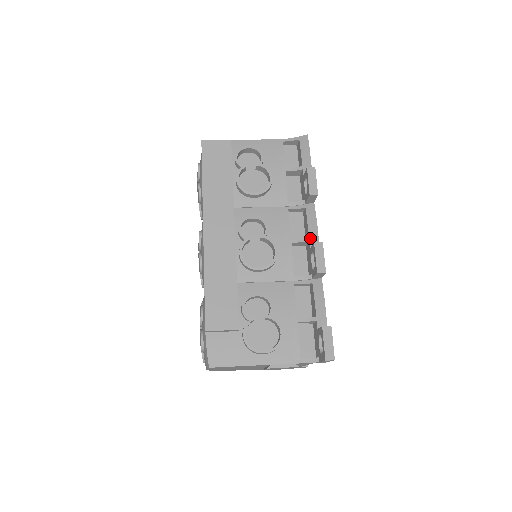
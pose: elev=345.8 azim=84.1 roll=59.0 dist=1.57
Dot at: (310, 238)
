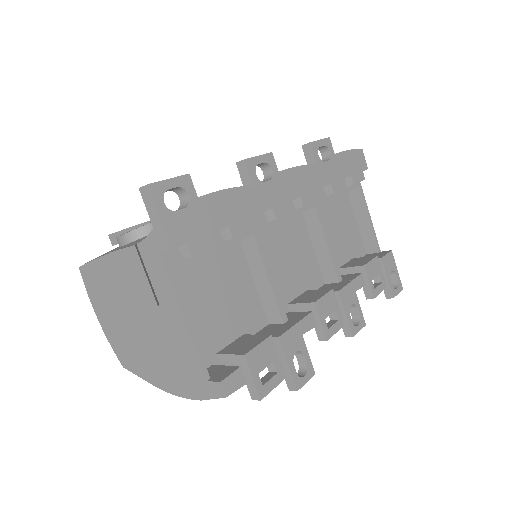
Dot at: occluded
